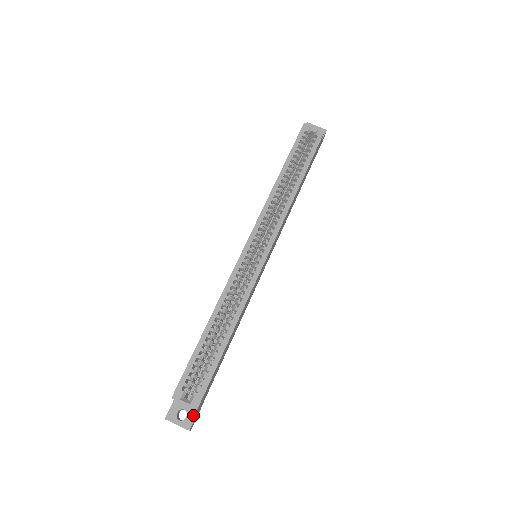
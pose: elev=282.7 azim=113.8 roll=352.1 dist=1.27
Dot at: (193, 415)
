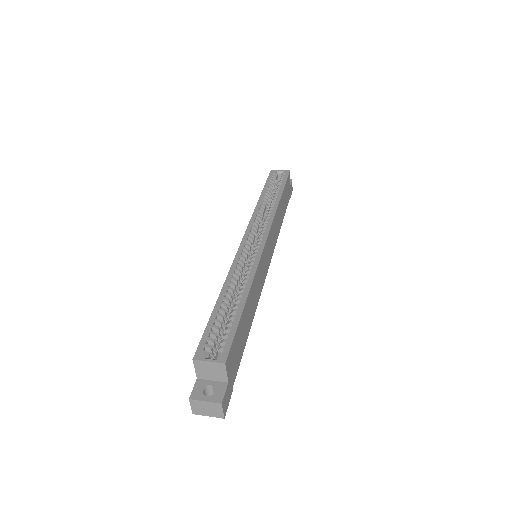
Dot at: (223, 388)
